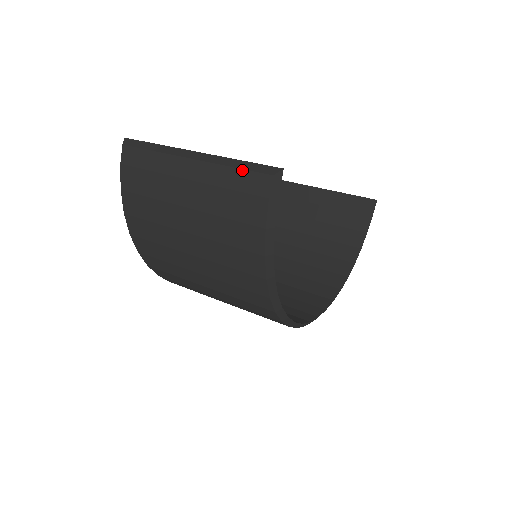
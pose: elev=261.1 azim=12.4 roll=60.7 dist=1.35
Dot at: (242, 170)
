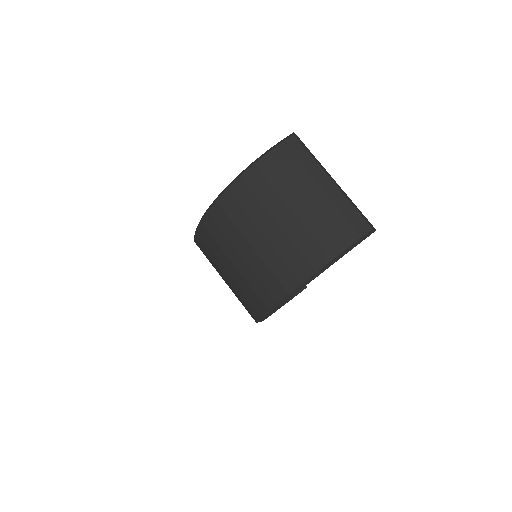
Dot at: (358, 212)
